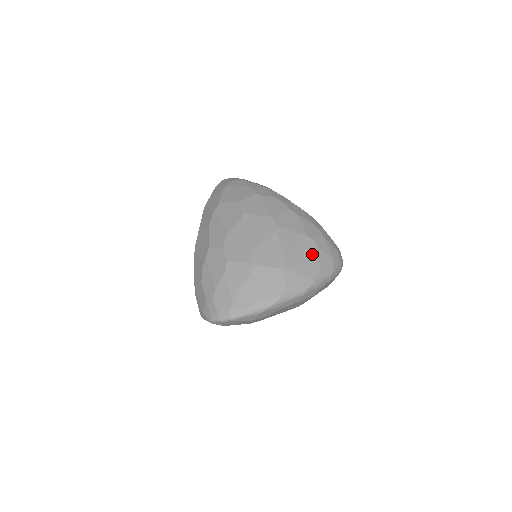
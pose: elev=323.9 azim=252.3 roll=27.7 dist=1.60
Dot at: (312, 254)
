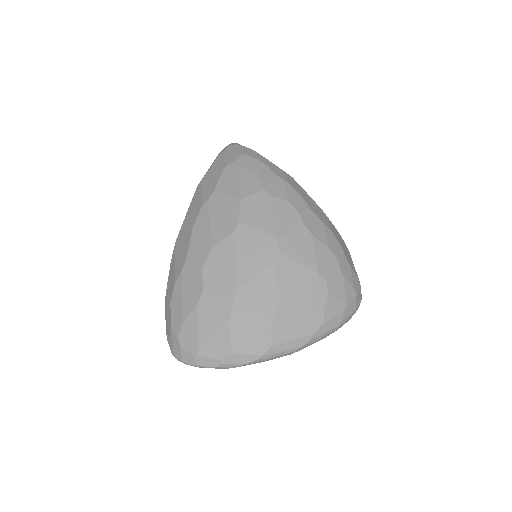
Dot at: (318, 300)
